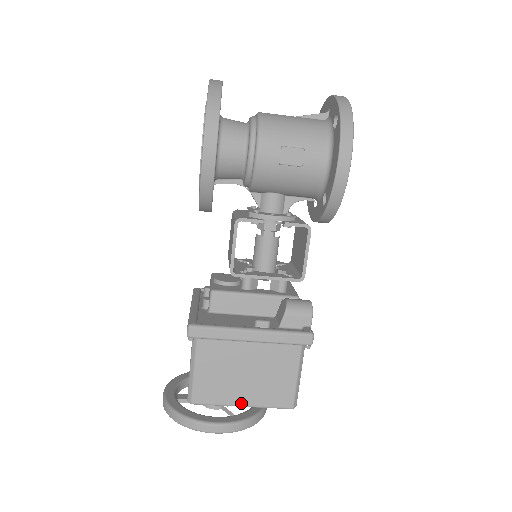
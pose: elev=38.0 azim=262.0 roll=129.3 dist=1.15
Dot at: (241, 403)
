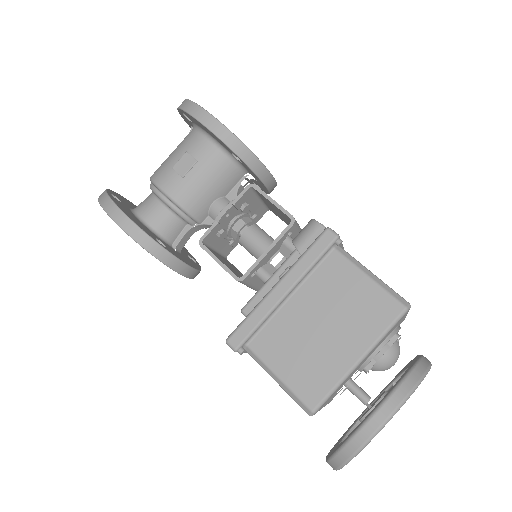
Dot at: (354, 359)
